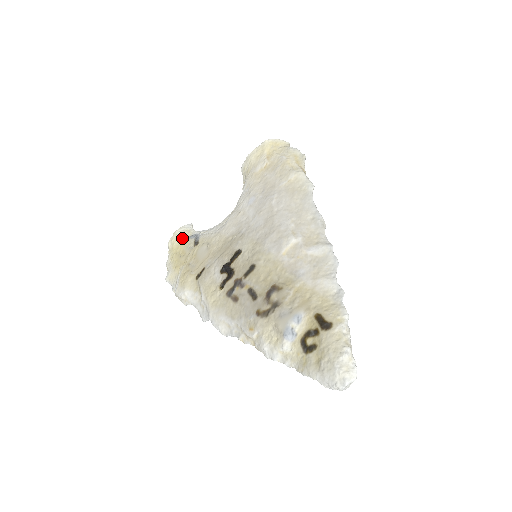
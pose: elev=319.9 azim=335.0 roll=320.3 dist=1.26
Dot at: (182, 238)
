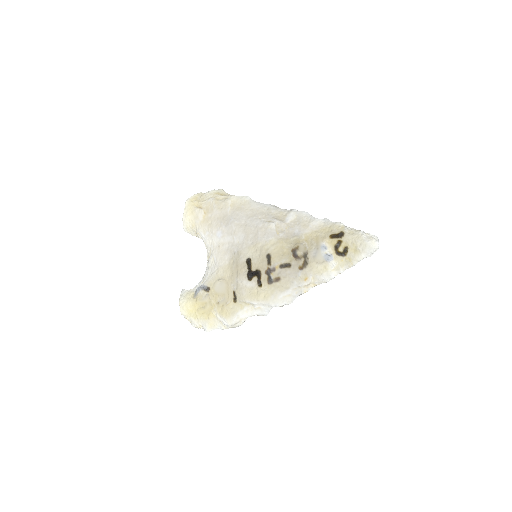
Dot at: (191, 299)
